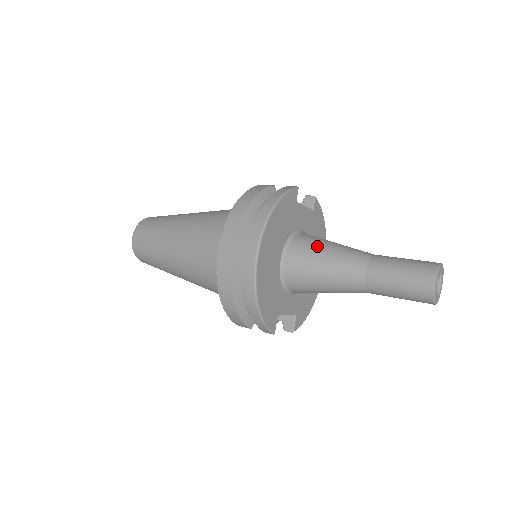
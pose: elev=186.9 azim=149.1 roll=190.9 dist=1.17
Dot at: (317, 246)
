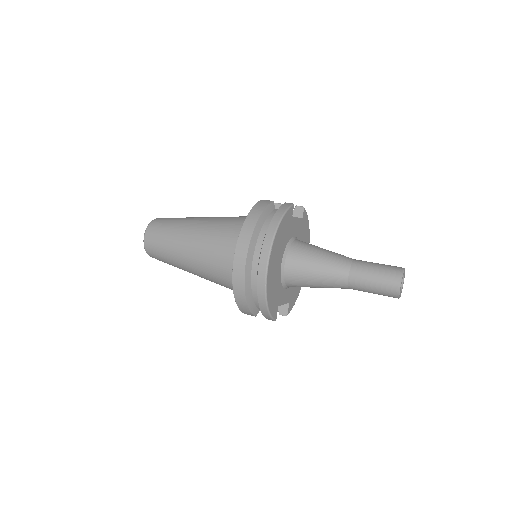
Dot at: (310, 253)
